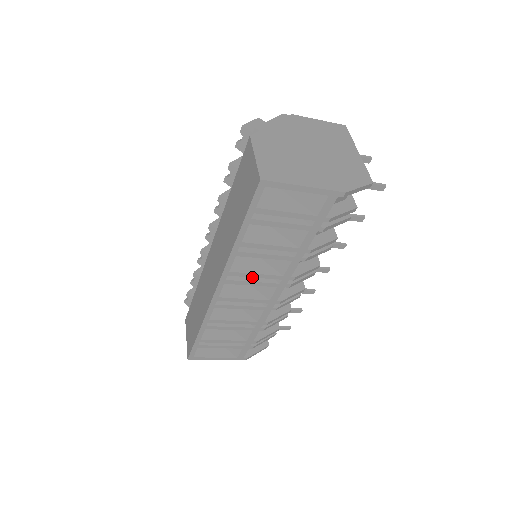
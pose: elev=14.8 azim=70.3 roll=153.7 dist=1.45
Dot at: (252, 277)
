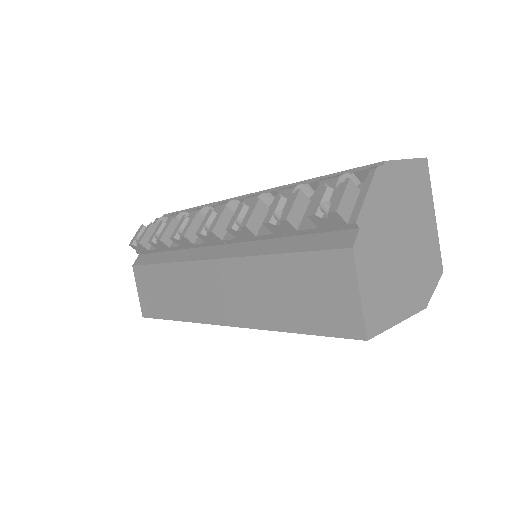
Dot at: occluded
